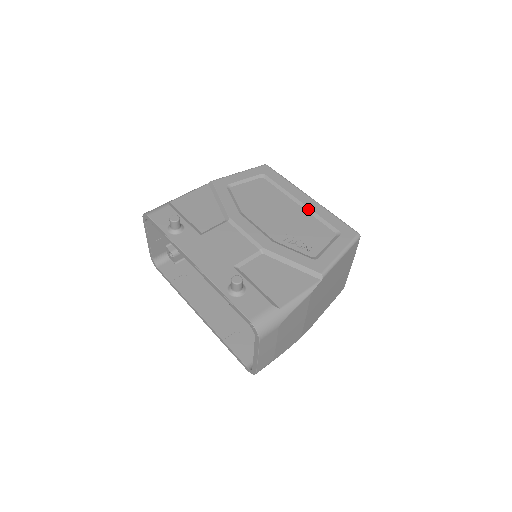
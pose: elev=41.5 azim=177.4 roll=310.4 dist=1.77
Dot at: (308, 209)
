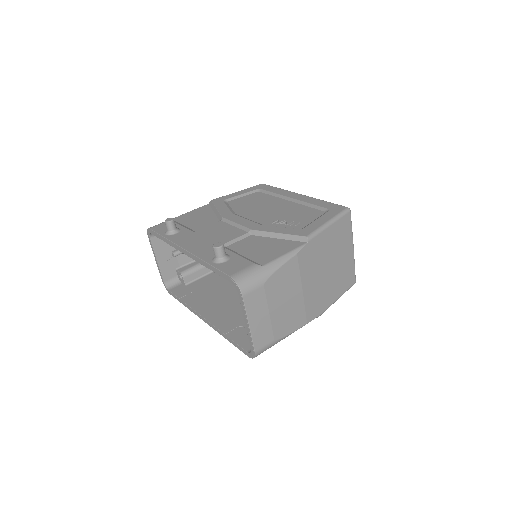
Dot at: (299, 201)
